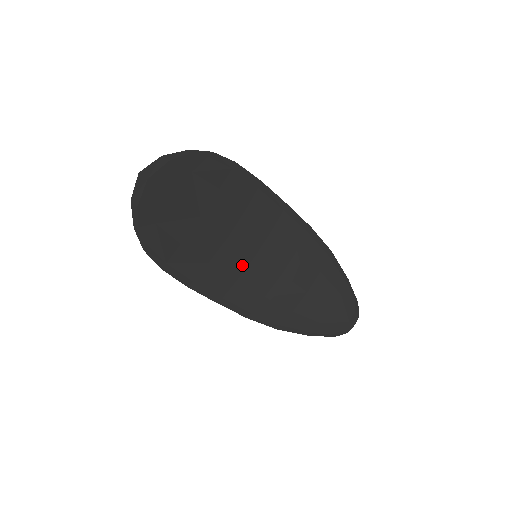
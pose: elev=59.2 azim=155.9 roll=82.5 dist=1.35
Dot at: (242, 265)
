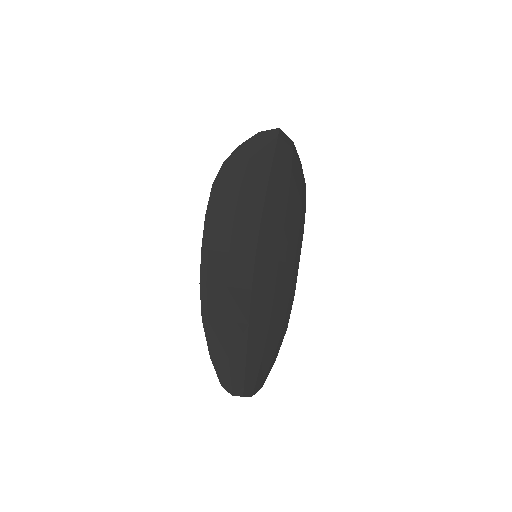
Dot at: (243, 249)
